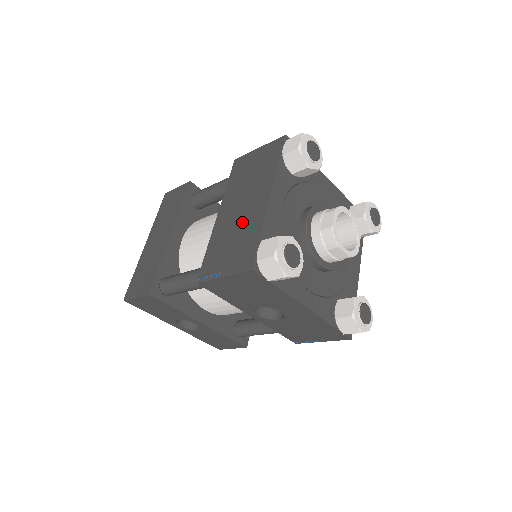
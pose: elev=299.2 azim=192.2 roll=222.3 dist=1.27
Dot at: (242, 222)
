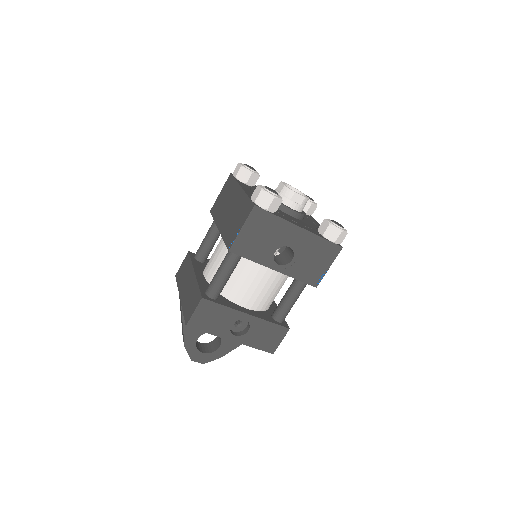
Dot at: (235, 209)
